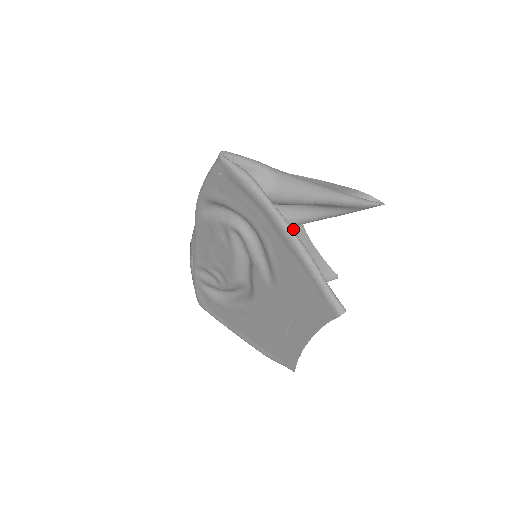
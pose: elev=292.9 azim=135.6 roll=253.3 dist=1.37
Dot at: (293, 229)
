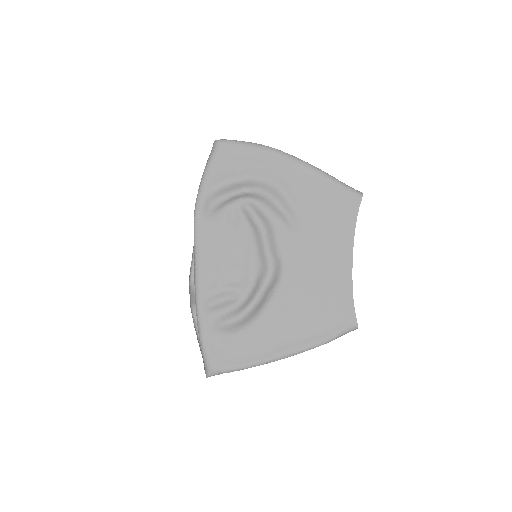
Dot at: occluded
